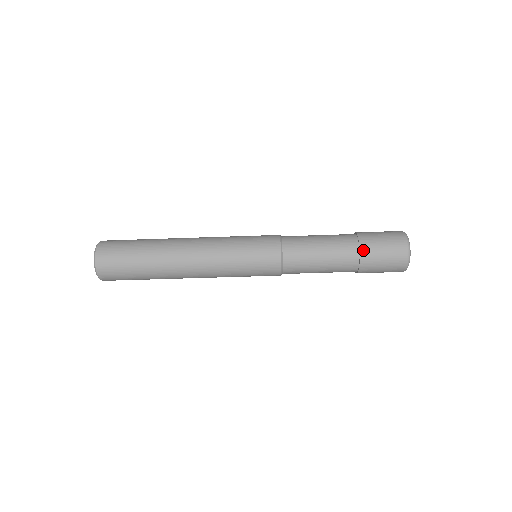
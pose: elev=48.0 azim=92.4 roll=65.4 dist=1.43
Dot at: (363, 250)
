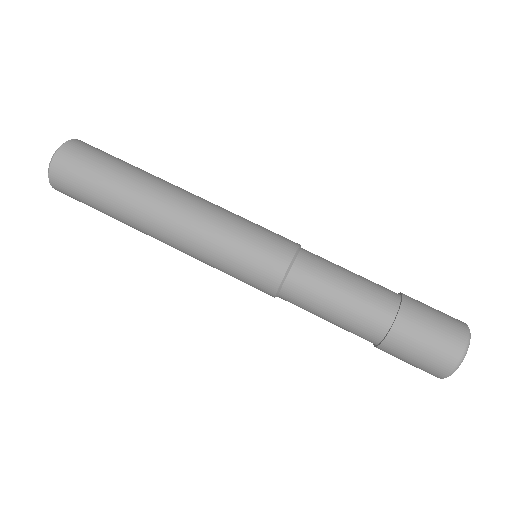
Dot at: (406, 295)
